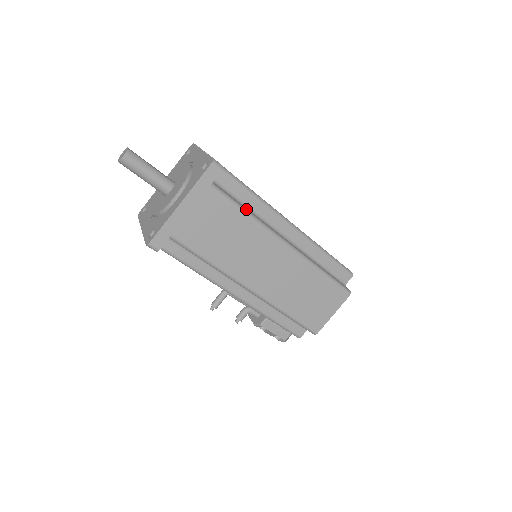
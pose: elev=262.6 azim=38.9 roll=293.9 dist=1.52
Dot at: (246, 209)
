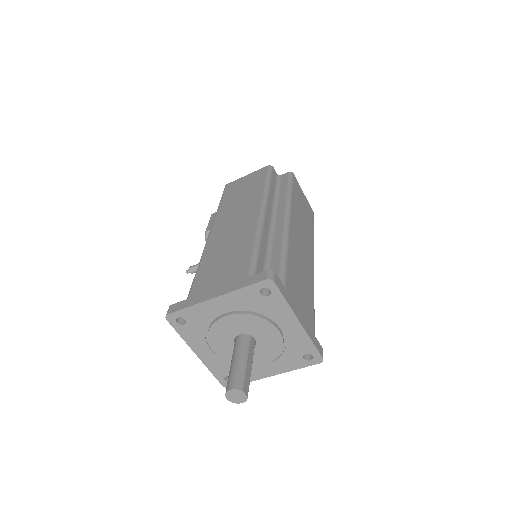
Dot at: occluded
